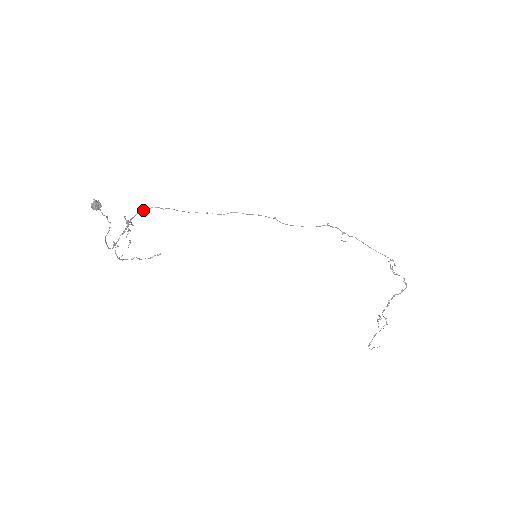
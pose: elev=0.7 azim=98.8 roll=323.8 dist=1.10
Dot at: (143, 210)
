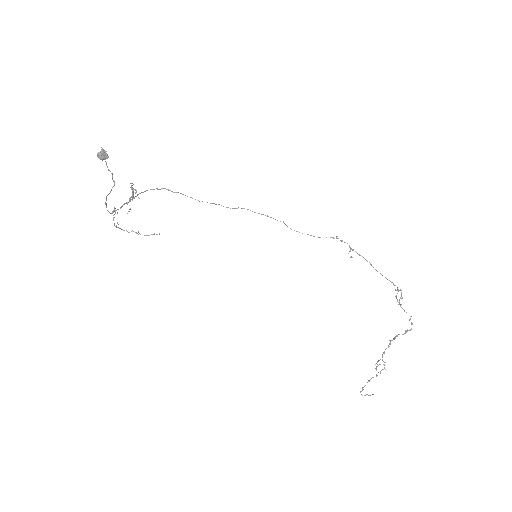
Dot at: (153, 189)
